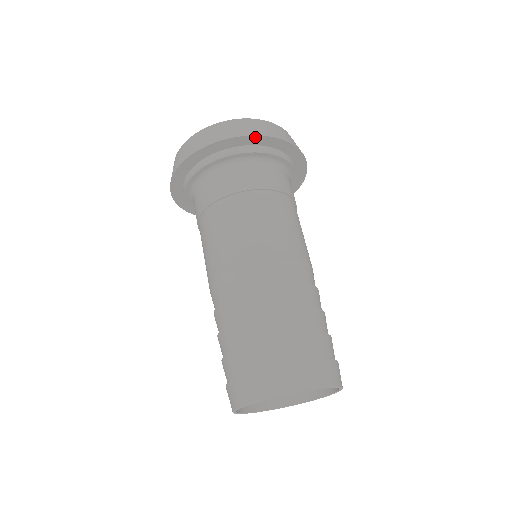
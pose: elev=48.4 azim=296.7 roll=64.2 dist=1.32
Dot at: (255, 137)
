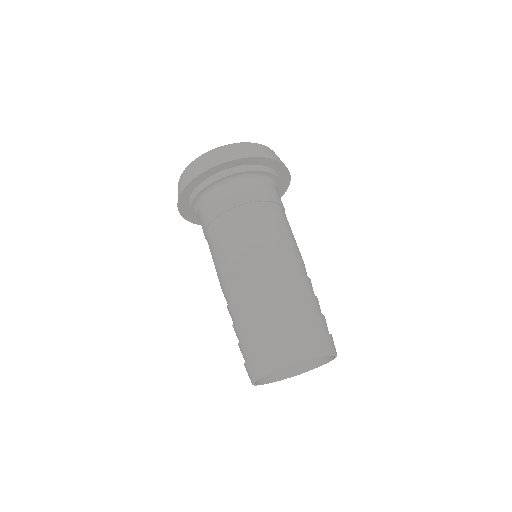
Dot at: (218, 166)
